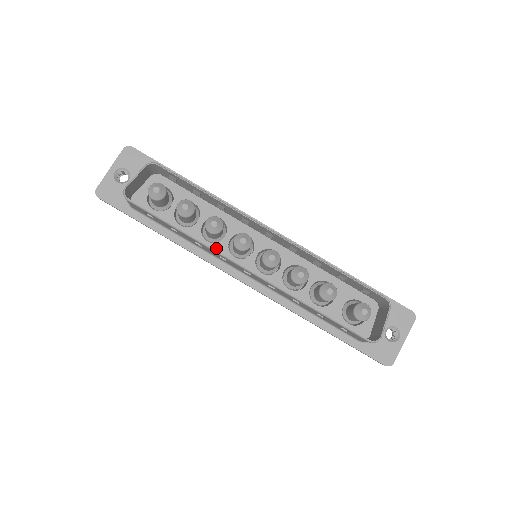
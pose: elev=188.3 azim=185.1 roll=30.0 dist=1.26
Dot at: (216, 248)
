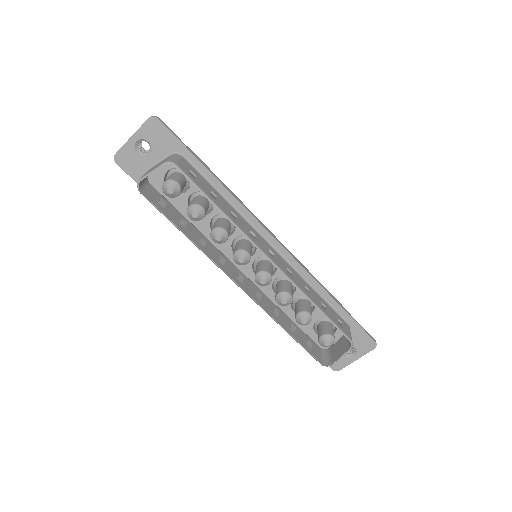
Dot at: occluded
